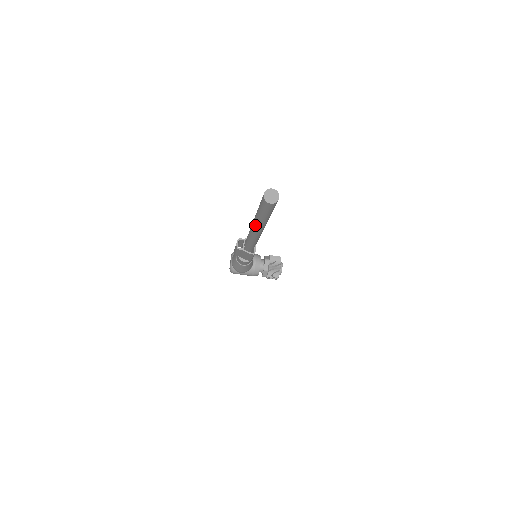
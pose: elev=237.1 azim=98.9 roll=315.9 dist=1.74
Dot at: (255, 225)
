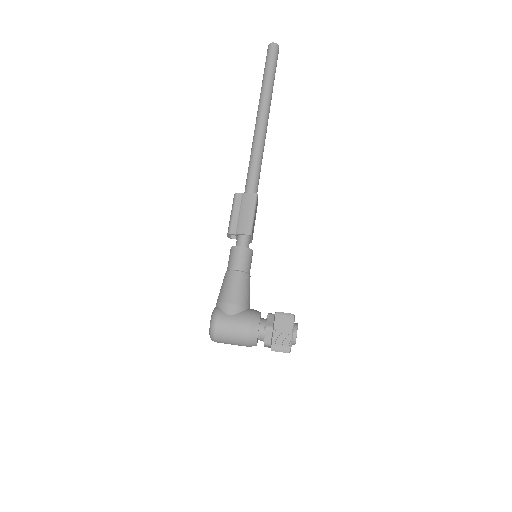
Dot at: (260, 101)
